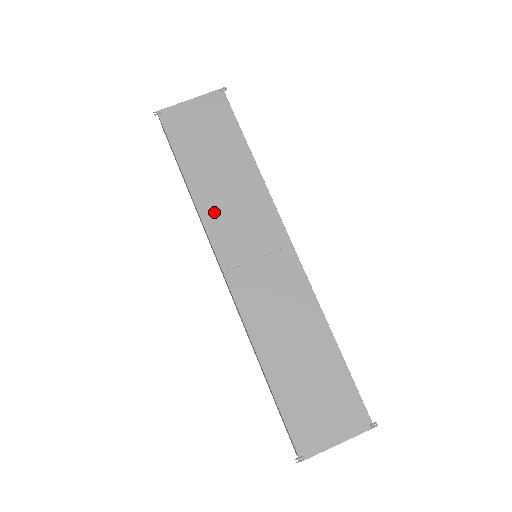
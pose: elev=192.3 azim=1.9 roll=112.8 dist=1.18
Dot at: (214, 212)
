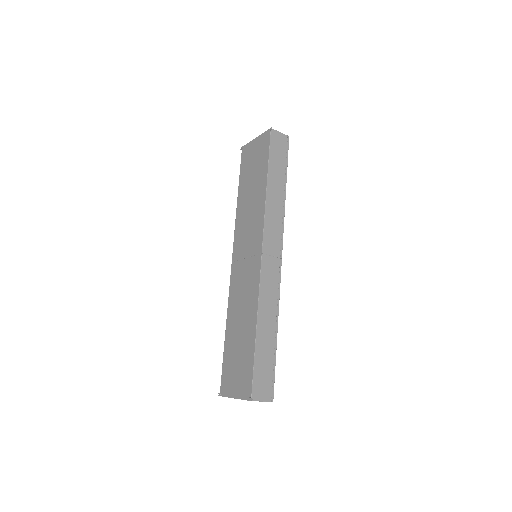
Dot at: (241, 220)
